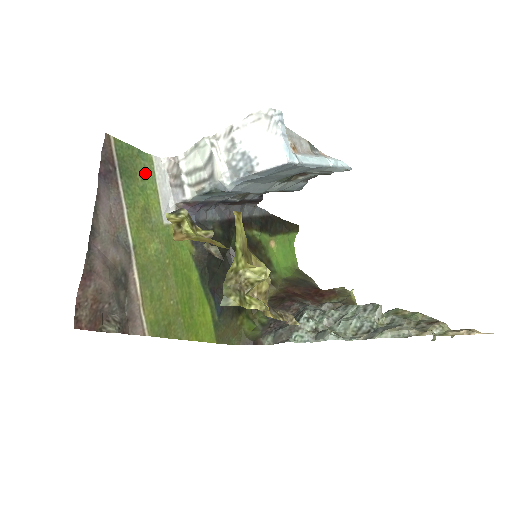
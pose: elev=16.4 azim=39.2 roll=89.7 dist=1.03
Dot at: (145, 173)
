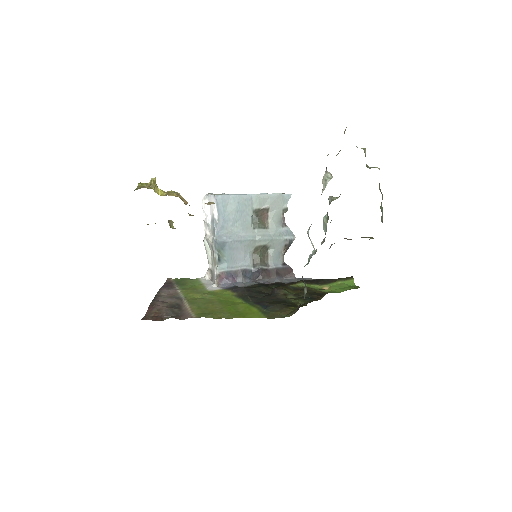
Dot at: (193, 282)
